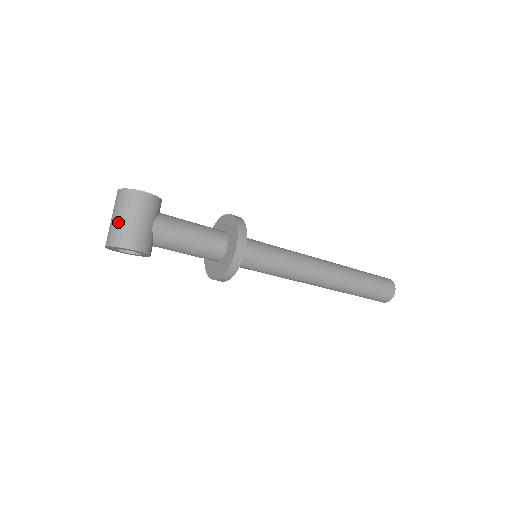
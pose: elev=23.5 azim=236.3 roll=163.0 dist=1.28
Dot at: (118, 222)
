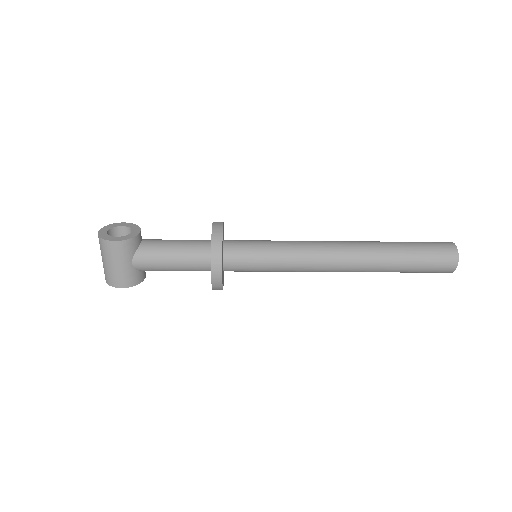
Dot at: (103, 264)
